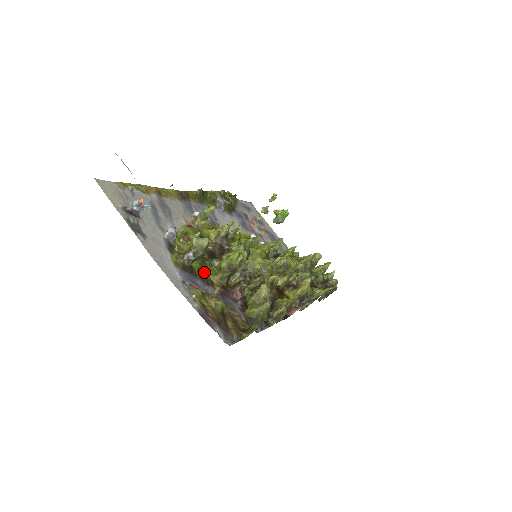
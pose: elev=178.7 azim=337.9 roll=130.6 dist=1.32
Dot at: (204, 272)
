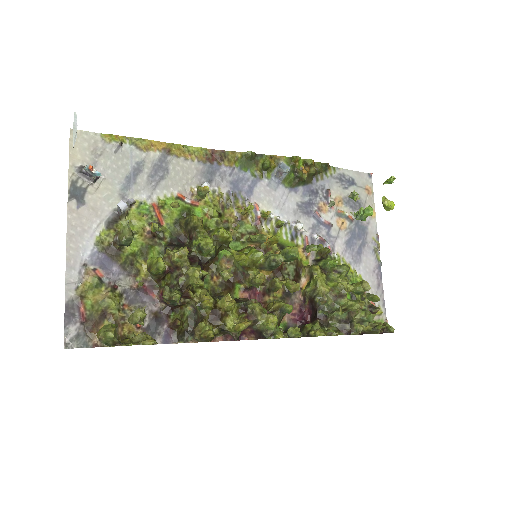
Dot at: (137, 259)
